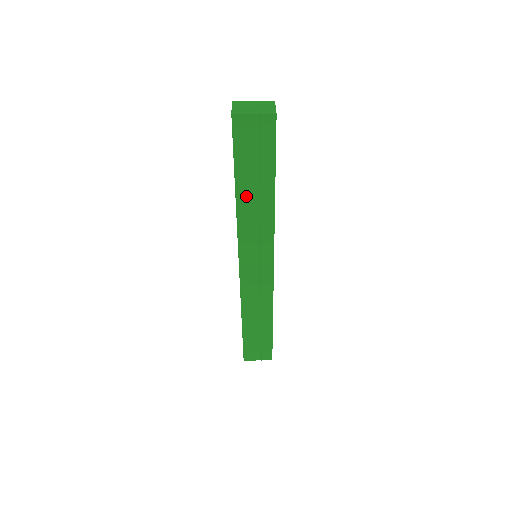
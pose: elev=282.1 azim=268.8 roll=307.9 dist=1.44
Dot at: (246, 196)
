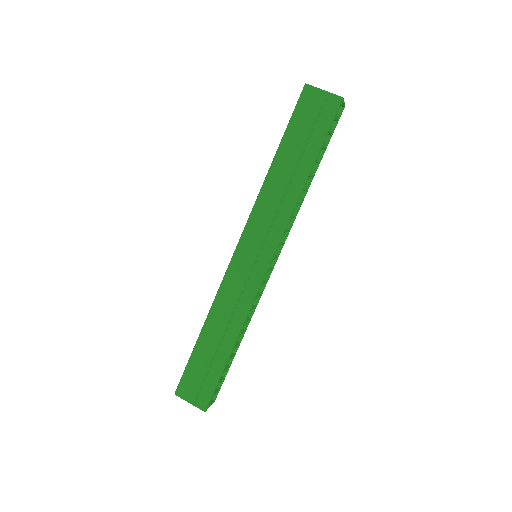
Dot at: (280, 170)
